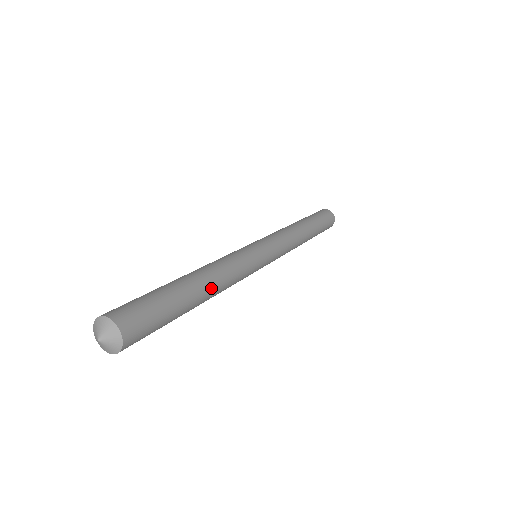
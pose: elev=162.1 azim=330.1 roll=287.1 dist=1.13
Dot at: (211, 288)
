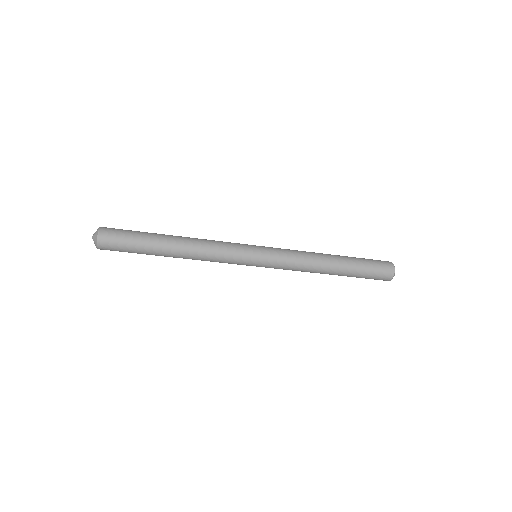
Dot at: (182, 237)
